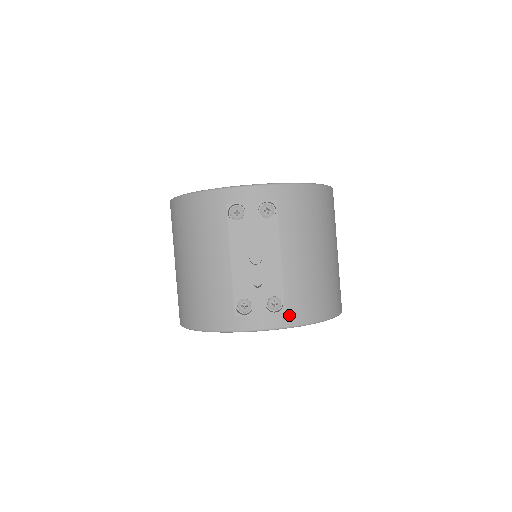
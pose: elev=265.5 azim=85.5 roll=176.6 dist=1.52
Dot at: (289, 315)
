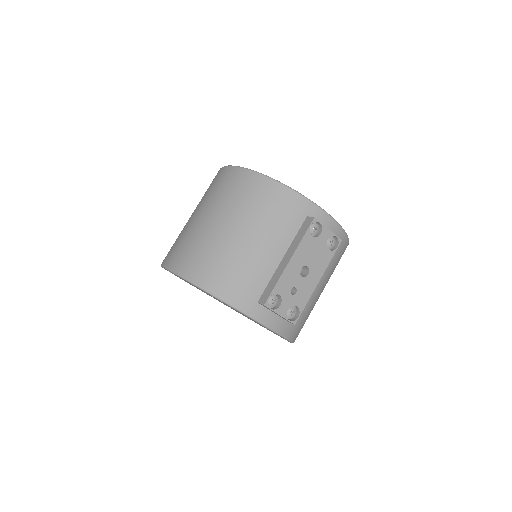
Dot at: (288, 326)
